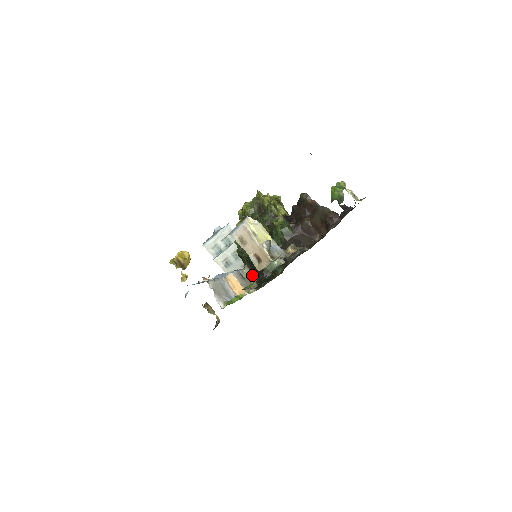
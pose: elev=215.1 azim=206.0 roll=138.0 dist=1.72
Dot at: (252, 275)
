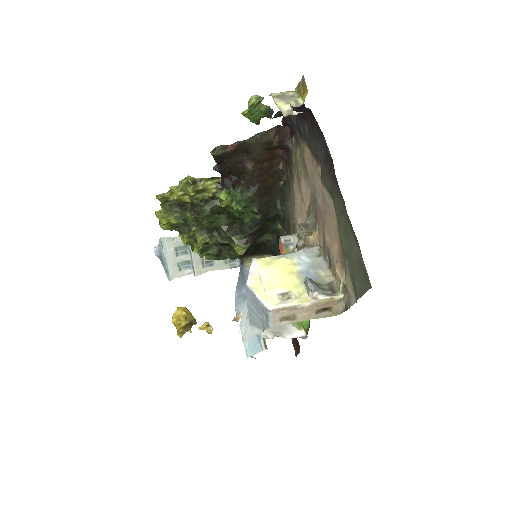
Dot at: (257, 256)
